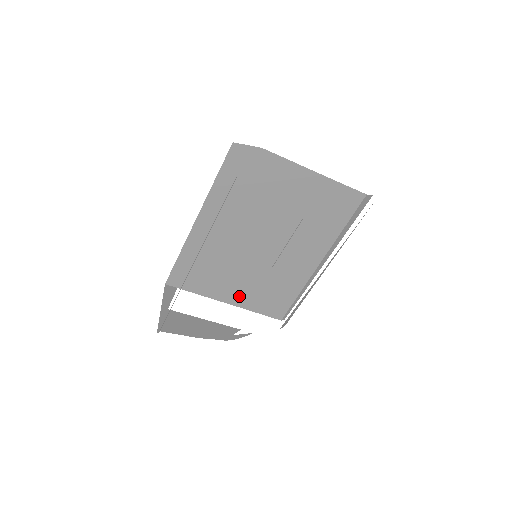
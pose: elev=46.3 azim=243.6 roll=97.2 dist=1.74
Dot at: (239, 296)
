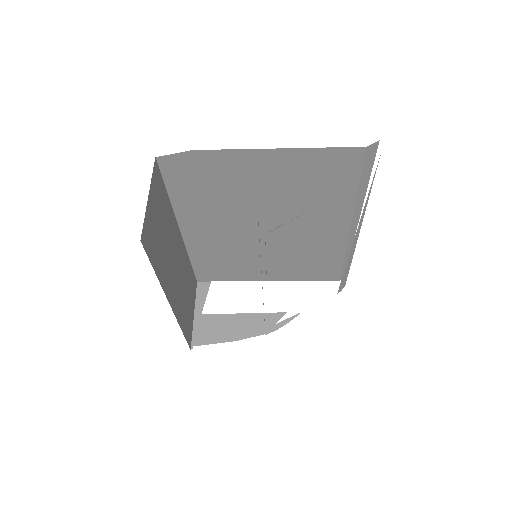
Dot at: (277, 273)
